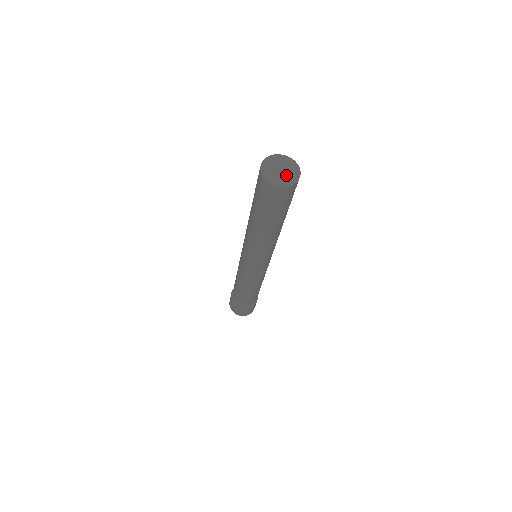
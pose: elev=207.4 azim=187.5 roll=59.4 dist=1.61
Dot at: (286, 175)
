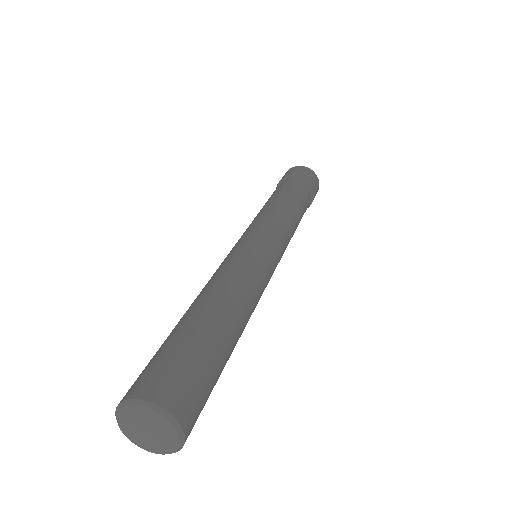
Dot at: (162, 436)
